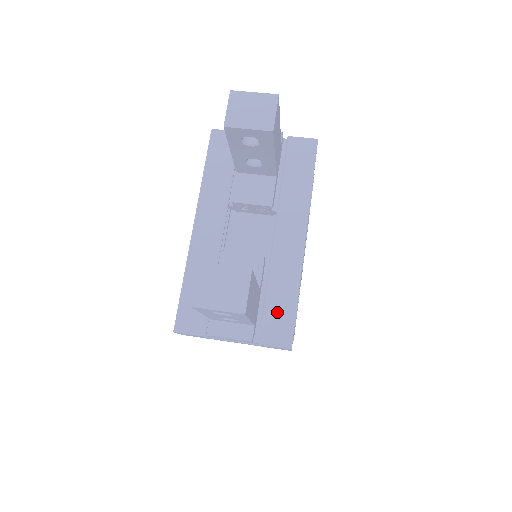
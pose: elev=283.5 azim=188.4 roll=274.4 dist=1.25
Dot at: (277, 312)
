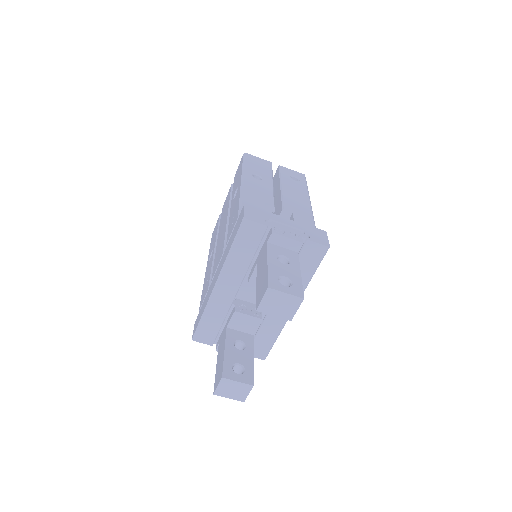
Dot at: (262, 343)
